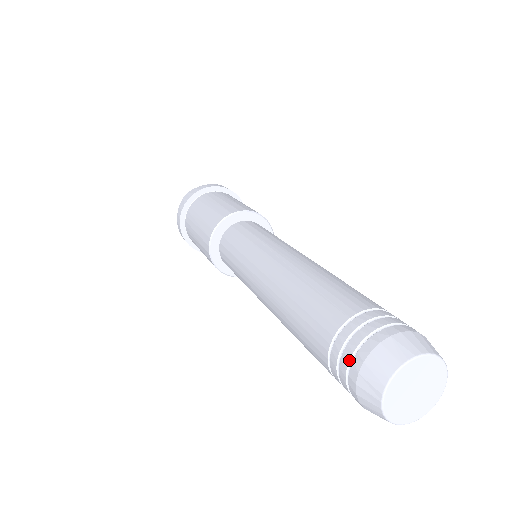
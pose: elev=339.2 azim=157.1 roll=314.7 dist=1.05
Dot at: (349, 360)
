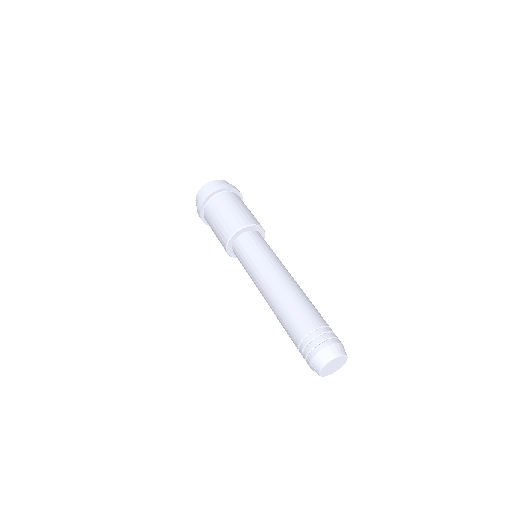
Dot at: occluded
